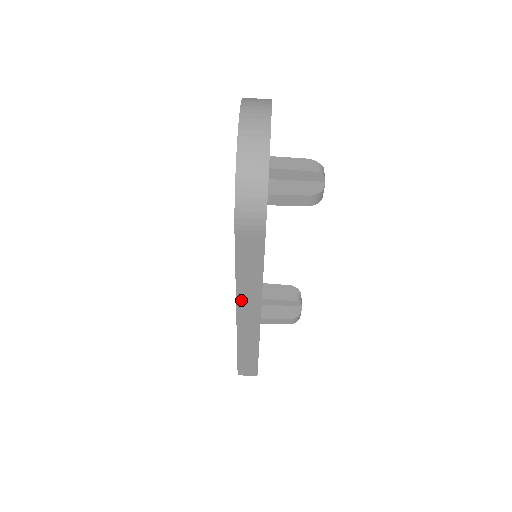
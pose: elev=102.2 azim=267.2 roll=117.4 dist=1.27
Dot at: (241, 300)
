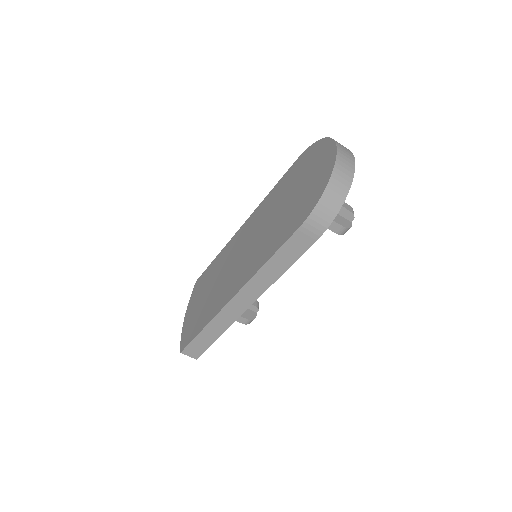
Dot at: (251, 284)
